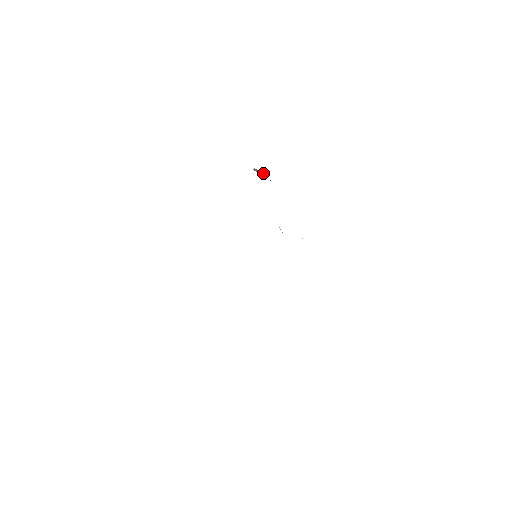
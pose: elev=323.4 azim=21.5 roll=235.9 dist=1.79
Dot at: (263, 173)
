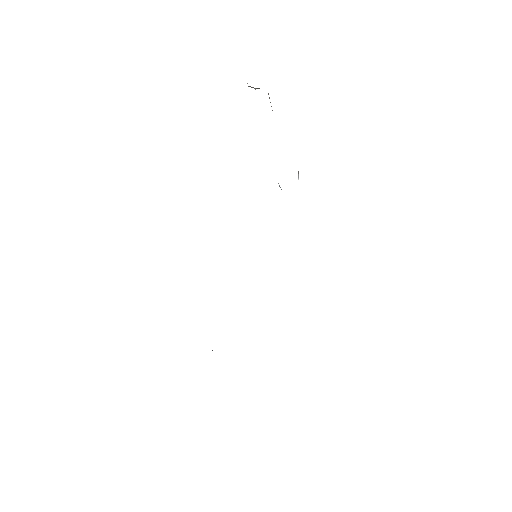
Dot at: occluded
